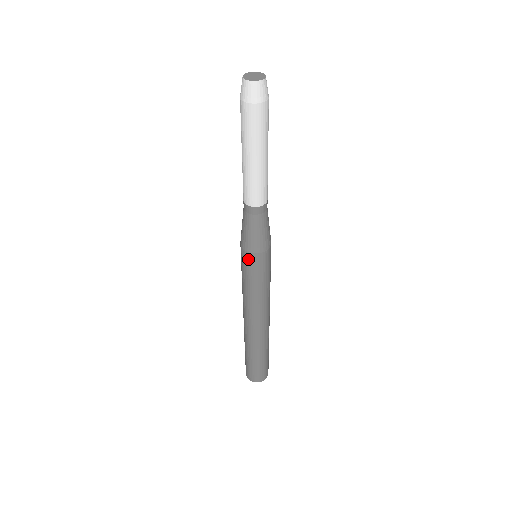
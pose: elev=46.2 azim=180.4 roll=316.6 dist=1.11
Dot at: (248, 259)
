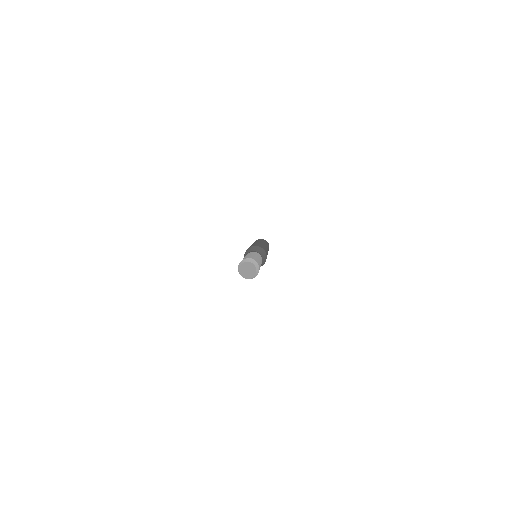
Dot at: occluded
